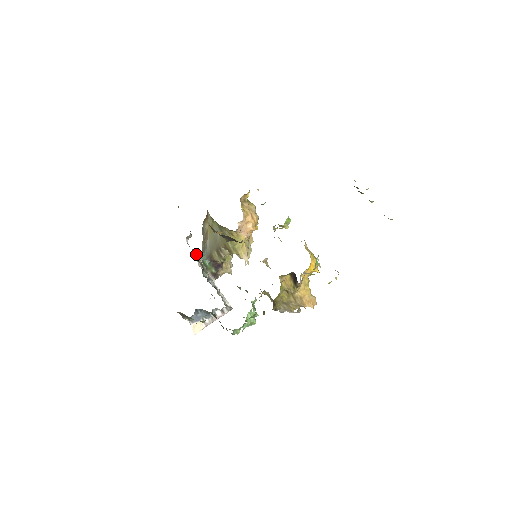
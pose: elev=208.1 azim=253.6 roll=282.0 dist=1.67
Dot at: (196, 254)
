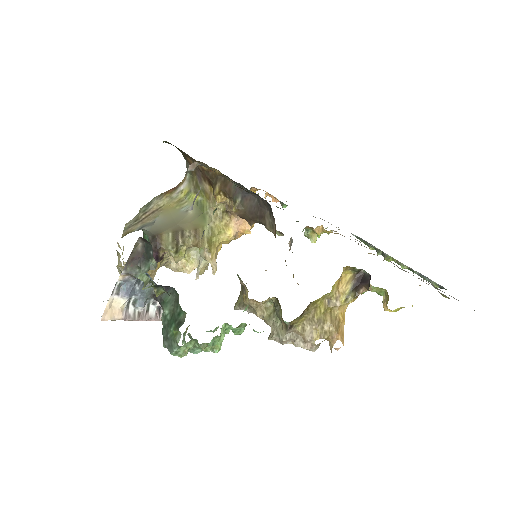
Dot at: (198, 191)
